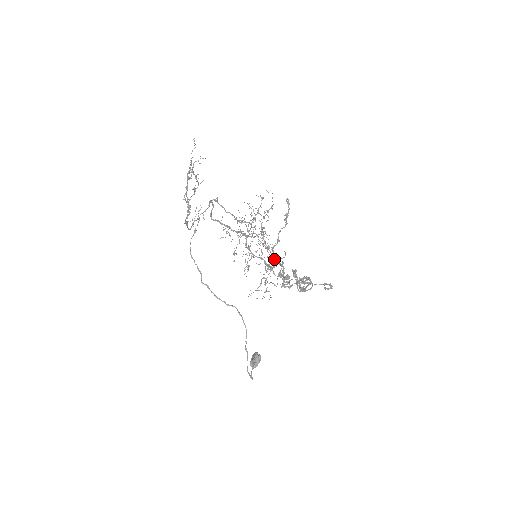
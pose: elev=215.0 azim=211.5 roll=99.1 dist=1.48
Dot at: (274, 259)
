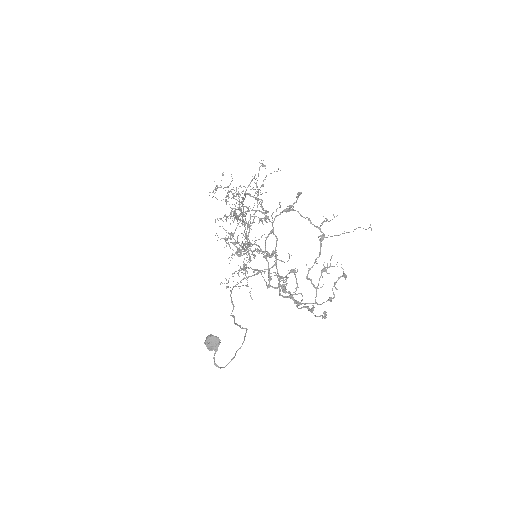
Dot at: occluded
